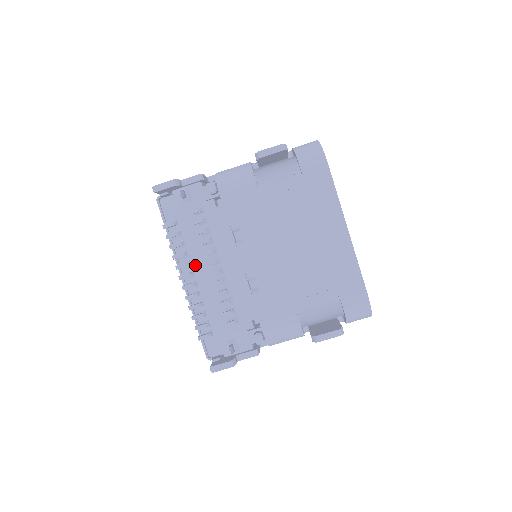
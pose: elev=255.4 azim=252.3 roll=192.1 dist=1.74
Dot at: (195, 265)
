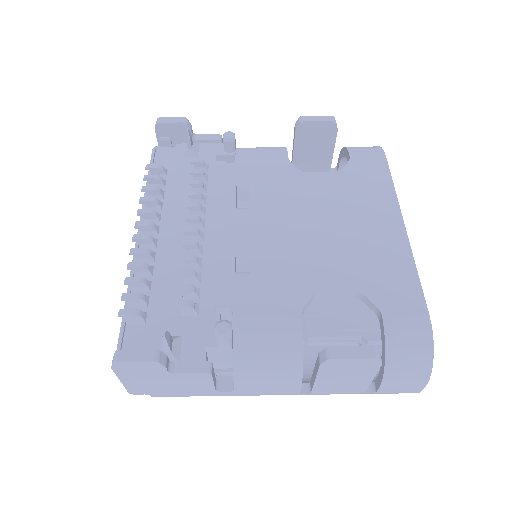
Dot at: (166, 222)
